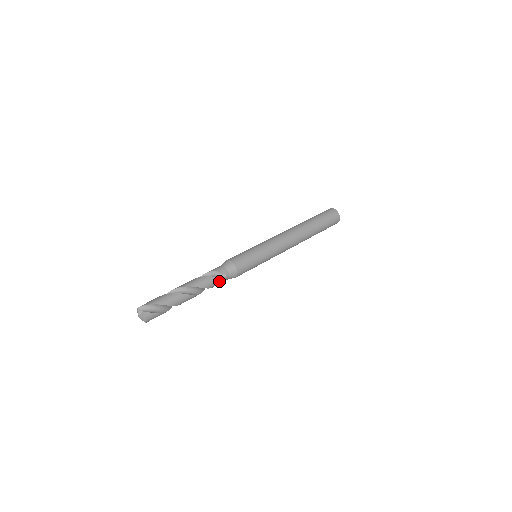
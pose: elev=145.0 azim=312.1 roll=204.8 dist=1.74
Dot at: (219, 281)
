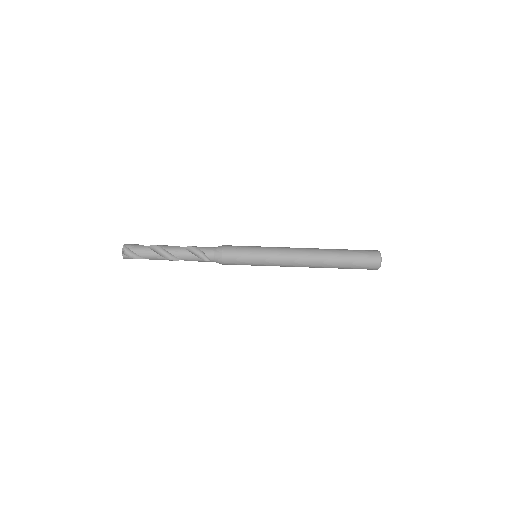
Dot at: (202, 261)
